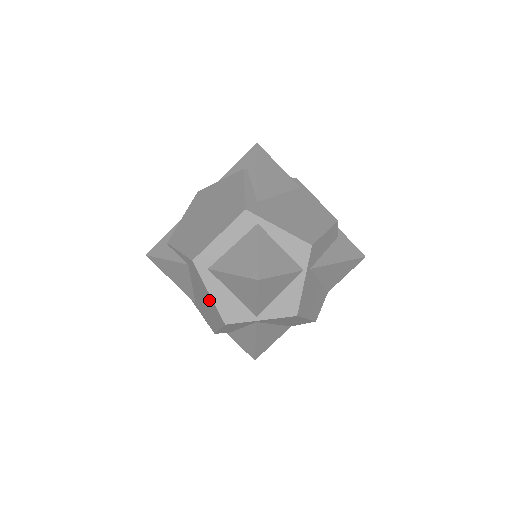
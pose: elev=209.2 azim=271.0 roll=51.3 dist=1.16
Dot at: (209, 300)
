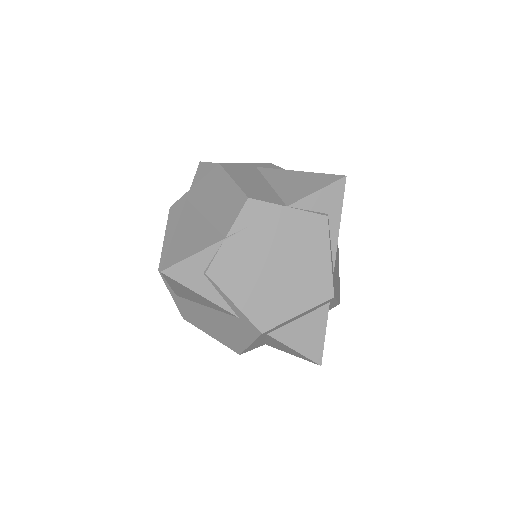
Dot at: (237, 339)
